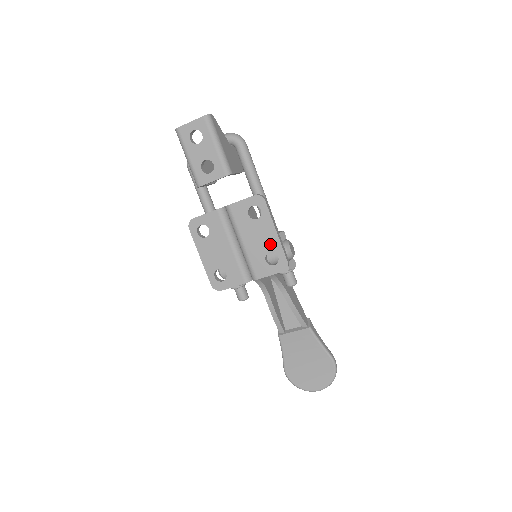
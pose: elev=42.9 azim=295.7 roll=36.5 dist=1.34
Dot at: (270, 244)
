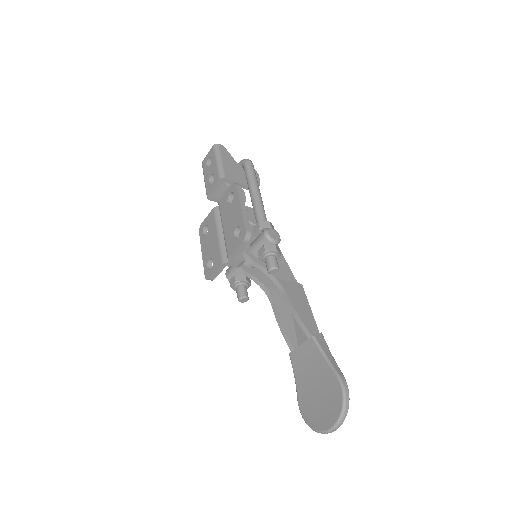
Dot at: (237, 220)
